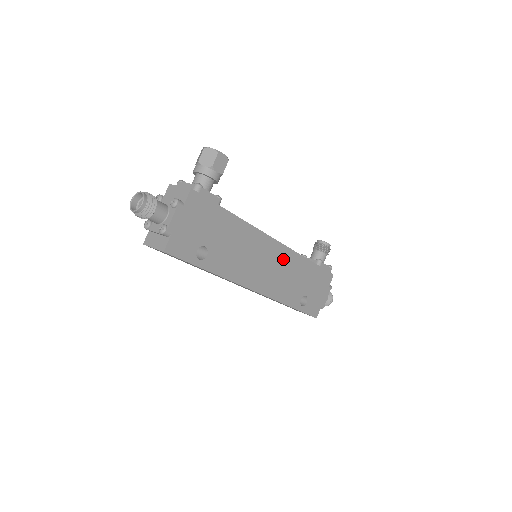
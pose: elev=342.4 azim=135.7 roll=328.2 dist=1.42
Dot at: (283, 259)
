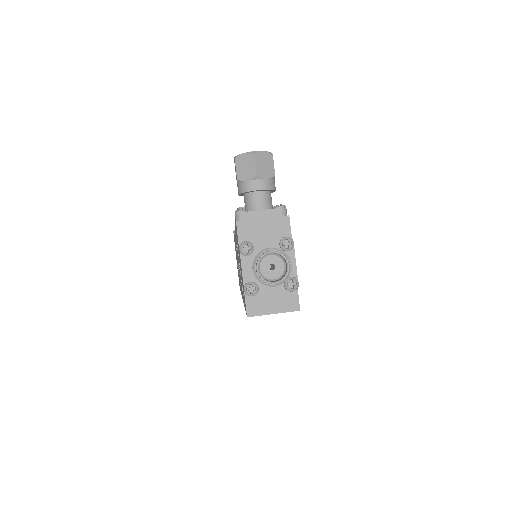
Dot at: occluded
